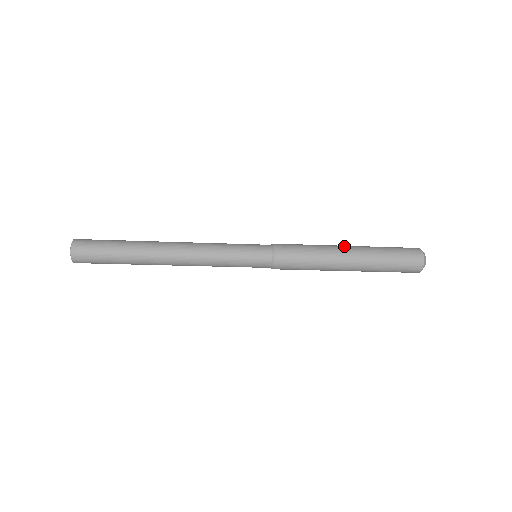
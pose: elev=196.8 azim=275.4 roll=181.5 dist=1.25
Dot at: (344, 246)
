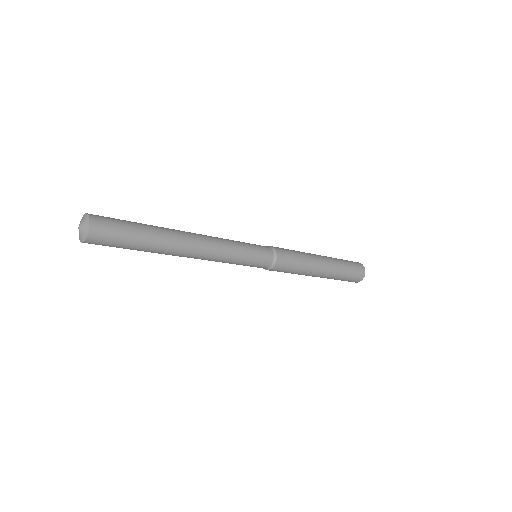
Dot at: (315, 254)
